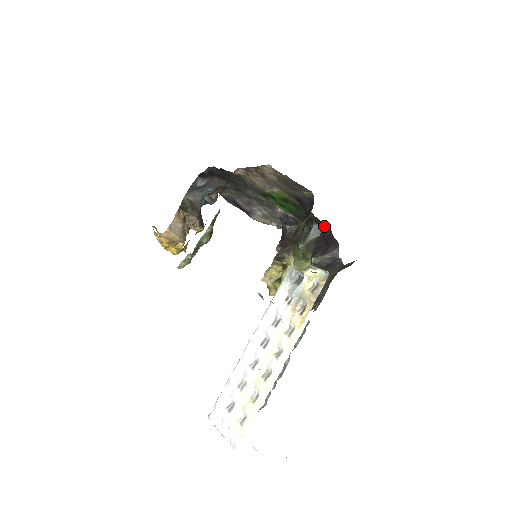
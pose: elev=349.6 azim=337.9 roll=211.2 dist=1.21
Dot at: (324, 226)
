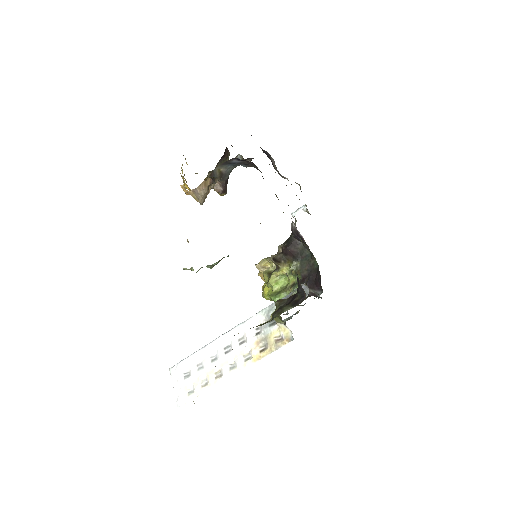
Dot at: (319, 272)
